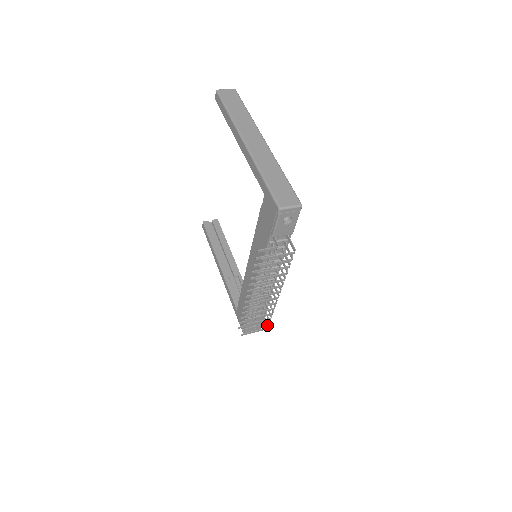
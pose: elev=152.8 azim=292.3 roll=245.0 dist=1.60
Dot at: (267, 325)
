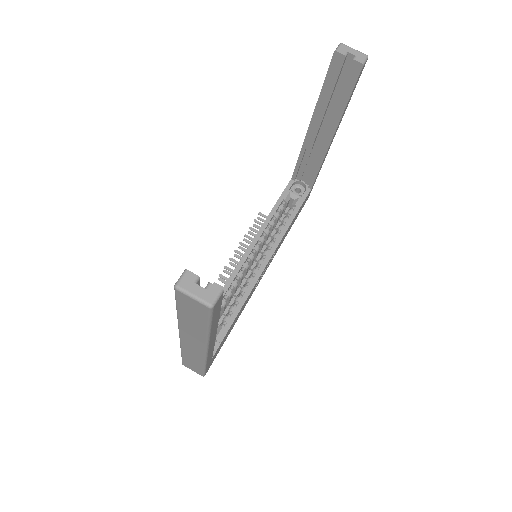
Dot at: occluded
